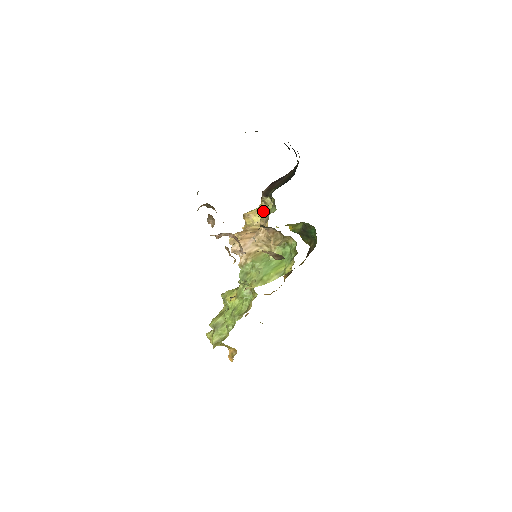
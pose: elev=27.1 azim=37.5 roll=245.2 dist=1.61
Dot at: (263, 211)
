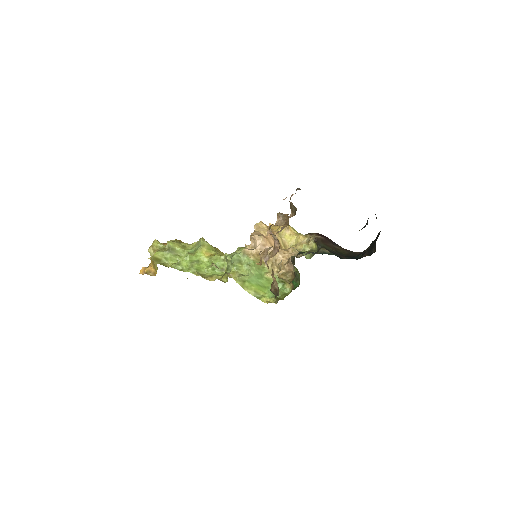
Dot at: (299, 241)
